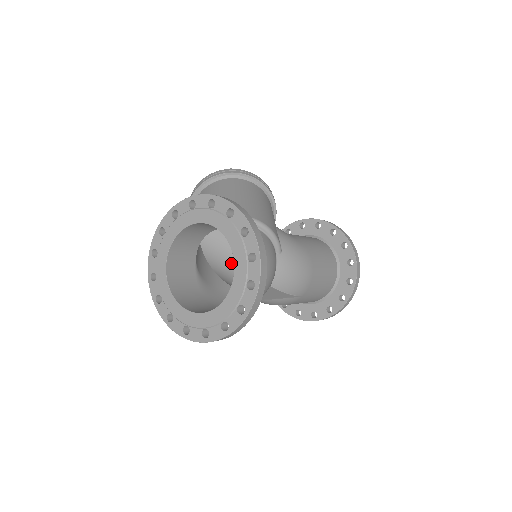
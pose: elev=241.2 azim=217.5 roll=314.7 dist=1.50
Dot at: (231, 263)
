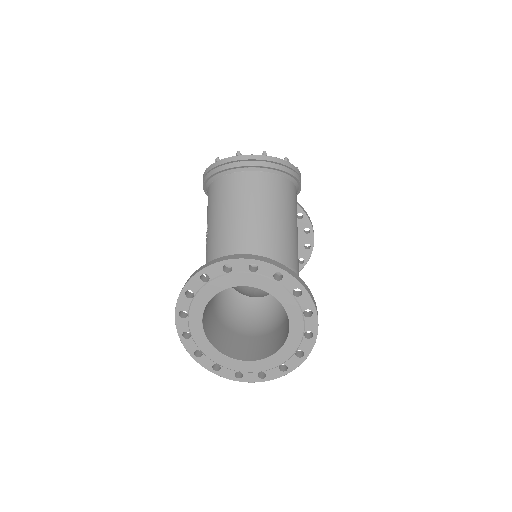
Dot at: occluded
